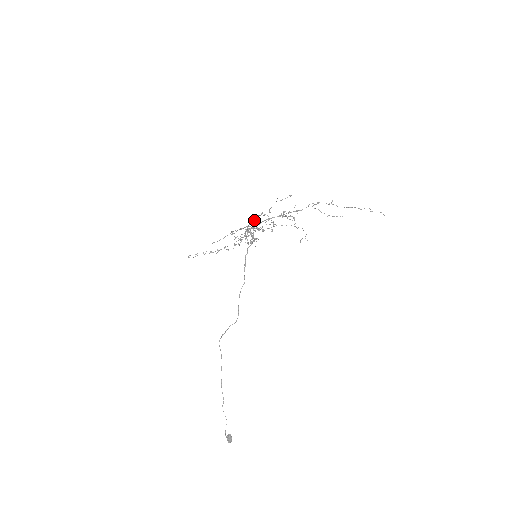
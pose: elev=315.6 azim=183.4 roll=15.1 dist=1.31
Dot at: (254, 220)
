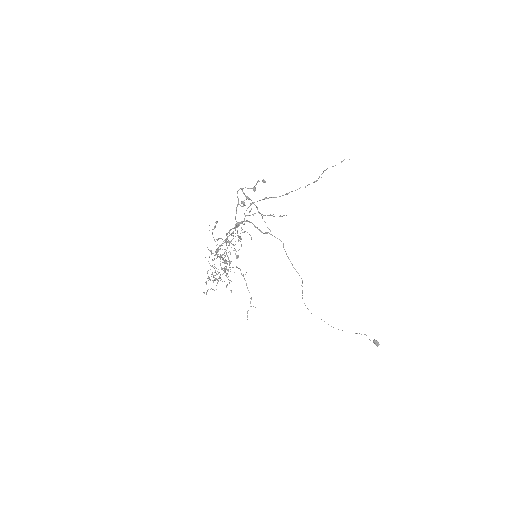
Dot at: occluded
